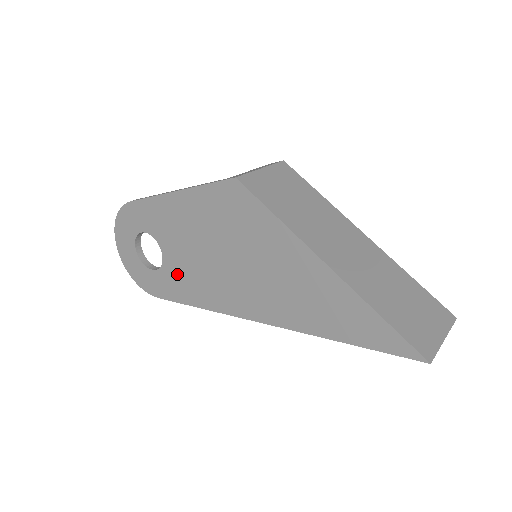
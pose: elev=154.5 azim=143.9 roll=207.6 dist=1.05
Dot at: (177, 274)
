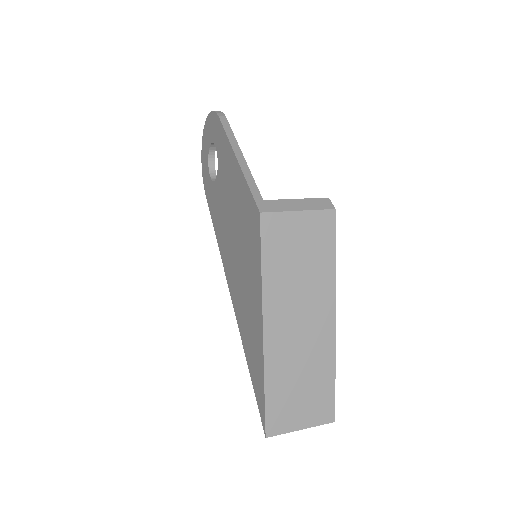
Dot at: (216, 200)
